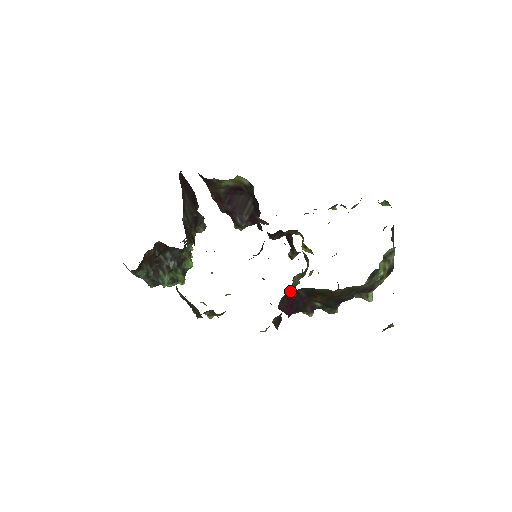
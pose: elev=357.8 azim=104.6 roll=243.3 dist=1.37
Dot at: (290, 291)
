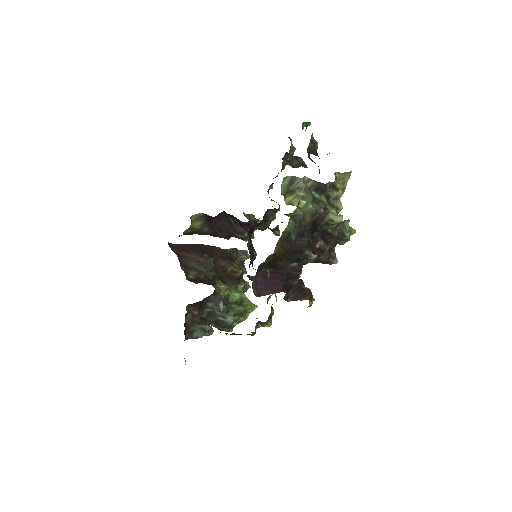
Dot at: (254, 278)
